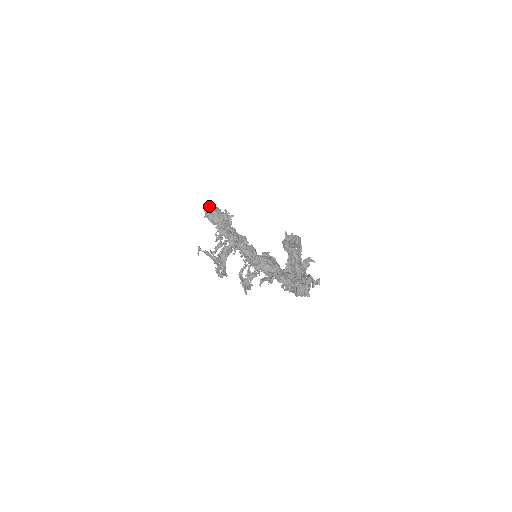
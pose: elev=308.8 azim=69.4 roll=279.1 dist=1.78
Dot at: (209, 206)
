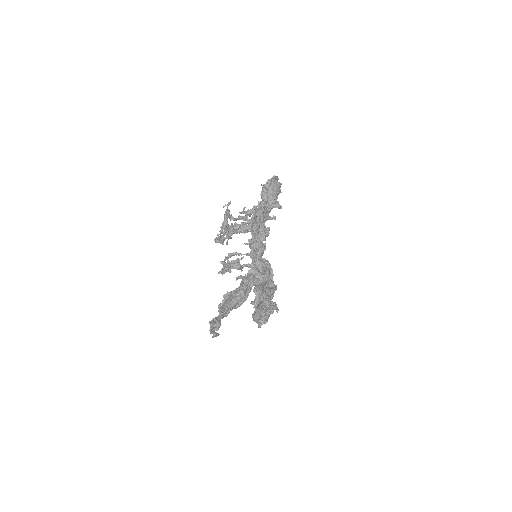
Dot at: (272, 181)
